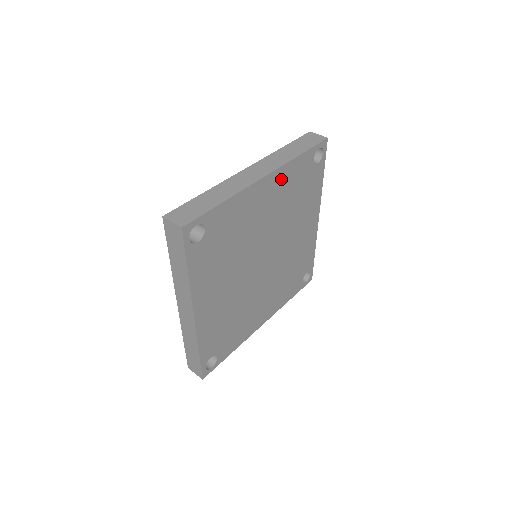
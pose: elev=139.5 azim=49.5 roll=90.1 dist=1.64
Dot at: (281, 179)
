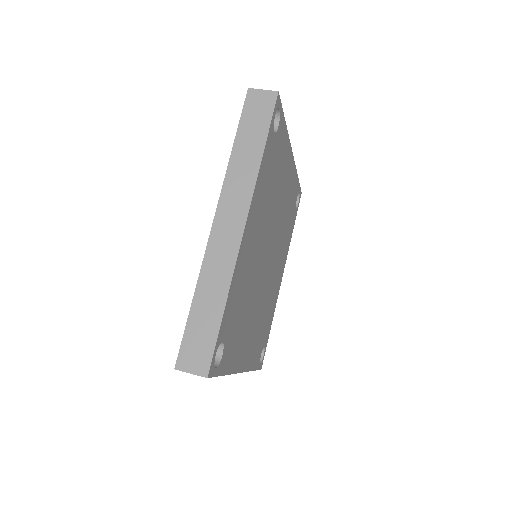
Dot at: (292, 178)
